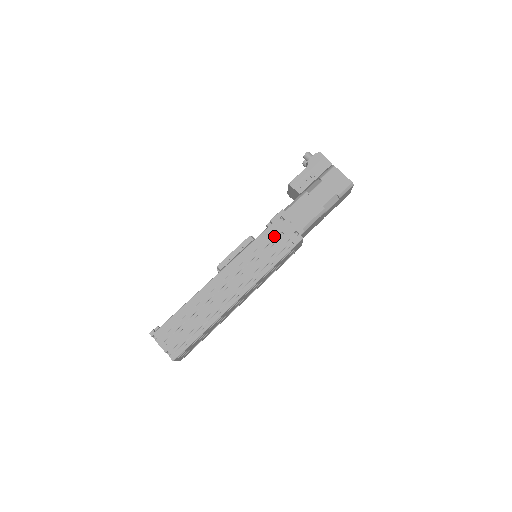
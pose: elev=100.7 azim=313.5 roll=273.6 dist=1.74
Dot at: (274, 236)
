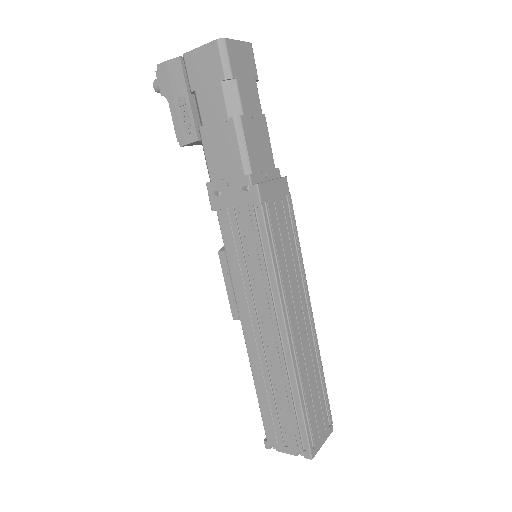
Dot at: (233, 223)
